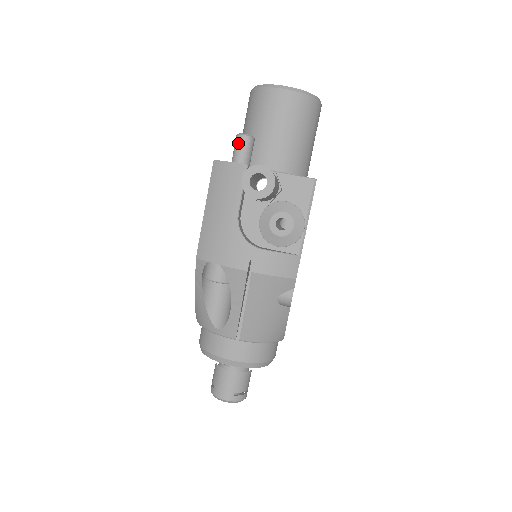
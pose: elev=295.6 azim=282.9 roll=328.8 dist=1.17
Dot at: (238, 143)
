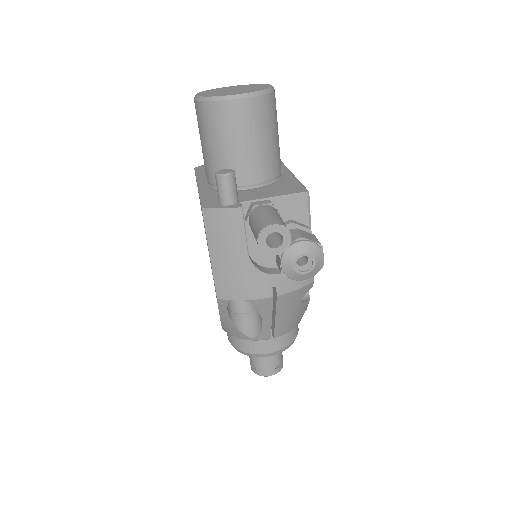
Dot at: (222, 185)
